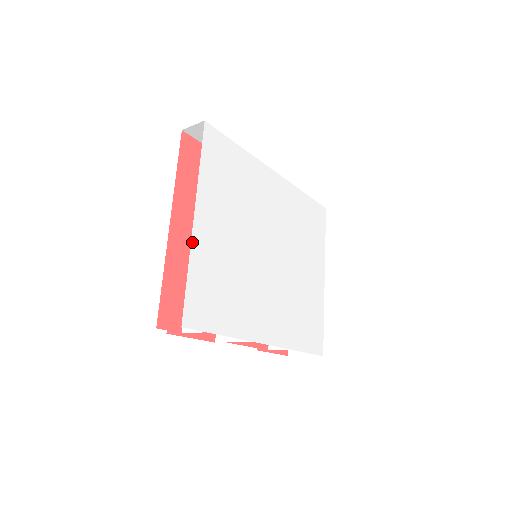
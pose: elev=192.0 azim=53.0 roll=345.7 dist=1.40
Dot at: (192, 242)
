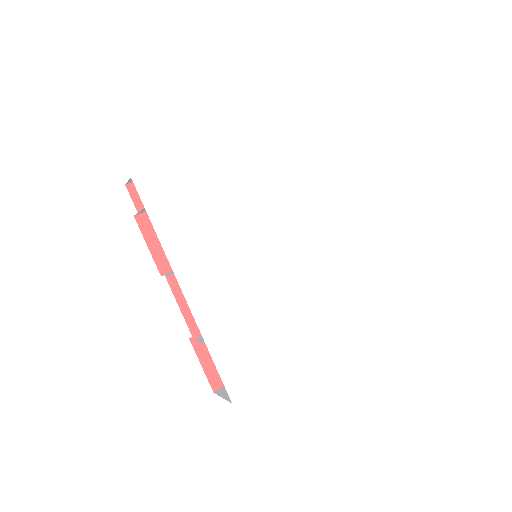
Dot at: (201, 155)
